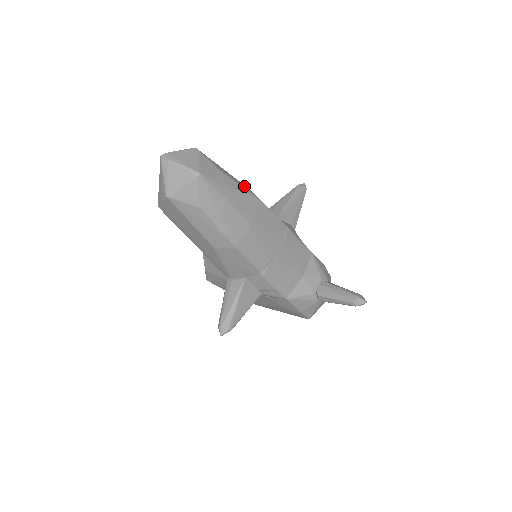
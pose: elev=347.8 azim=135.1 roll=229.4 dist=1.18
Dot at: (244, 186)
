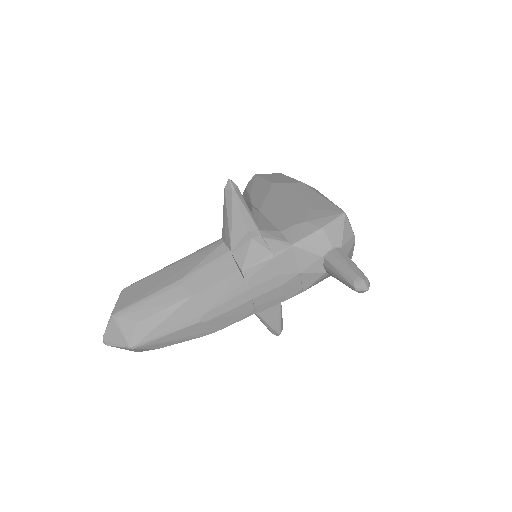
Dot at: (171, 297)
